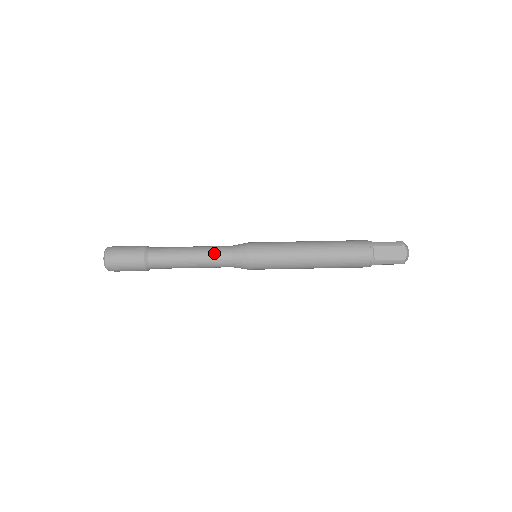
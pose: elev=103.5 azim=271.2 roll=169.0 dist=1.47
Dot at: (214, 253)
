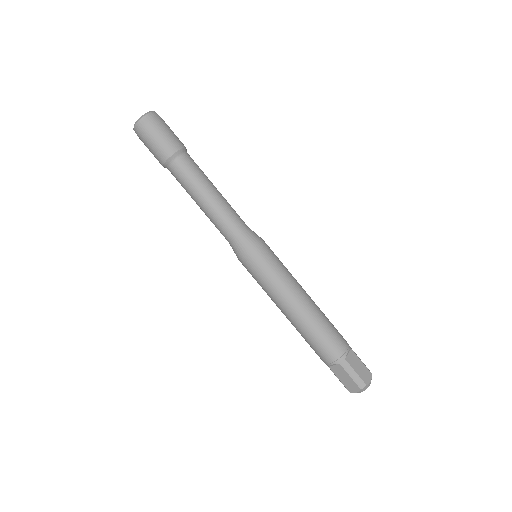
Dot at: (220, 223)
